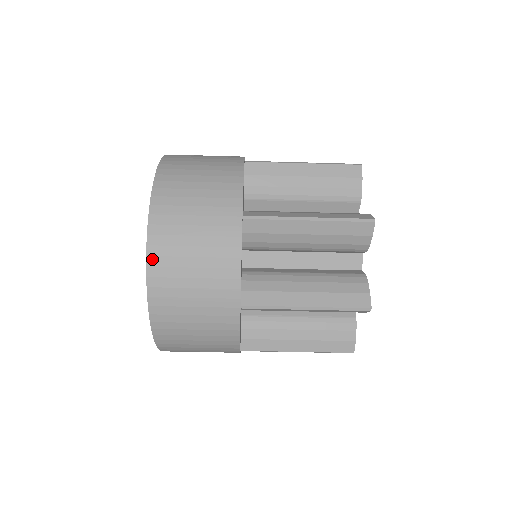
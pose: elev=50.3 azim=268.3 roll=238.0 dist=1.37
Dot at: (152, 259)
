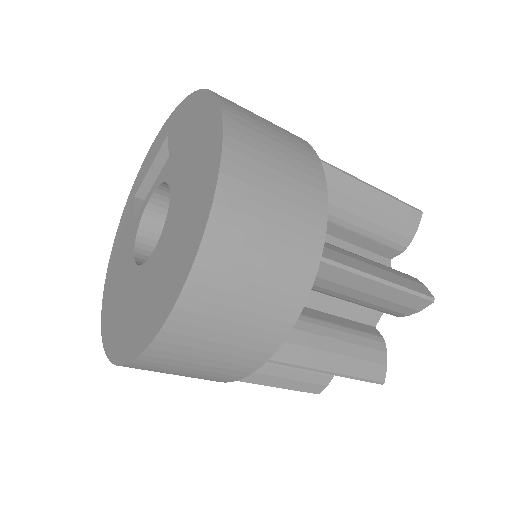
Dot at: (136, 365)
